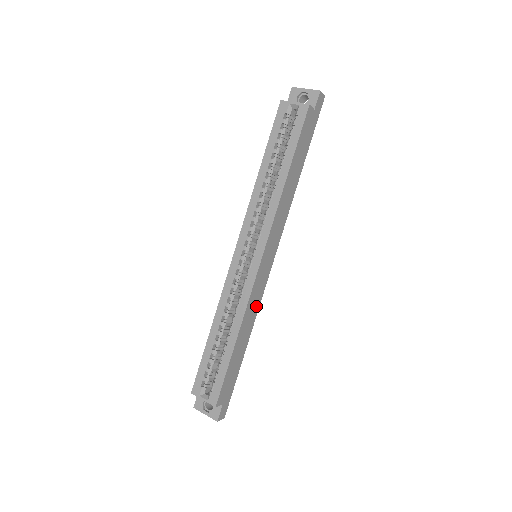
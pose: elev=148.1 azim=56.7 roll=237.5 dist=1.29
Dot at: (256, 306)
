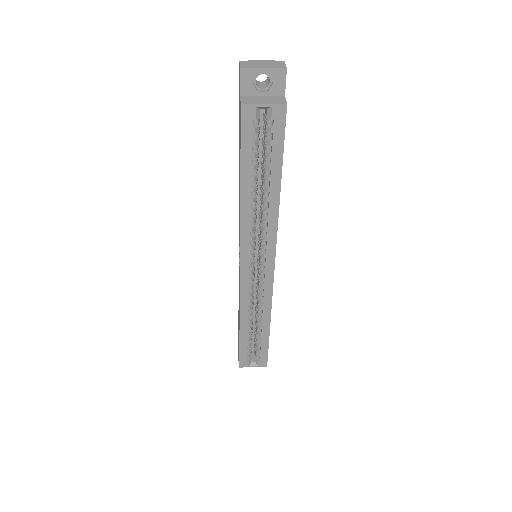
Dot at: occluded
